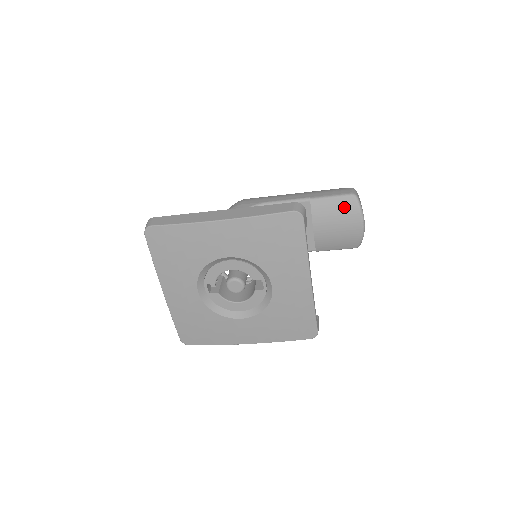
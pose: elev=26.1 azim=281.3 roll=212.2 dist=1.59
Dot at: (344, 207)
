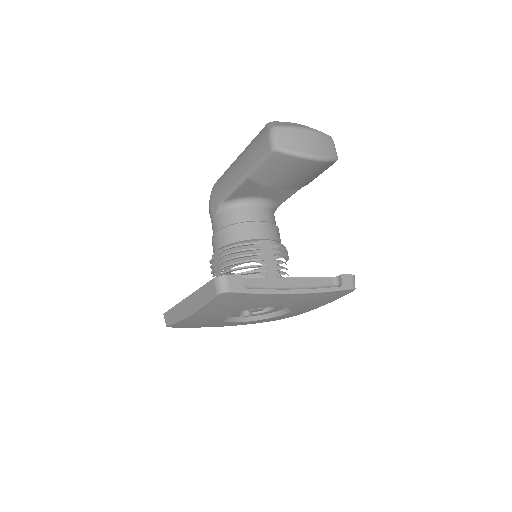
Dot at: (278, 164)
